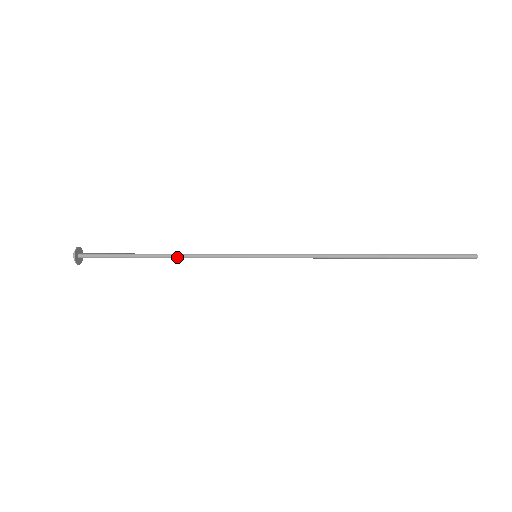
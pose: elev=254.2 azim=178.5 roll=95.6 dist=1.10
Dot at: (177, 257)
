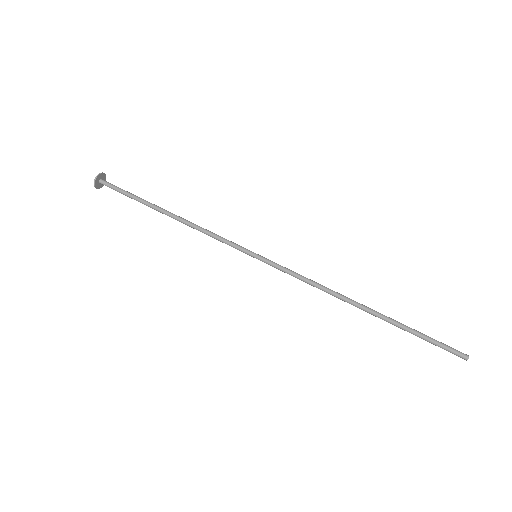
Dot at: occluded
